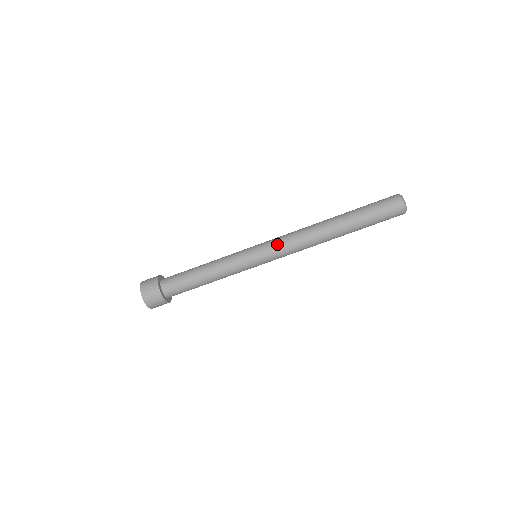
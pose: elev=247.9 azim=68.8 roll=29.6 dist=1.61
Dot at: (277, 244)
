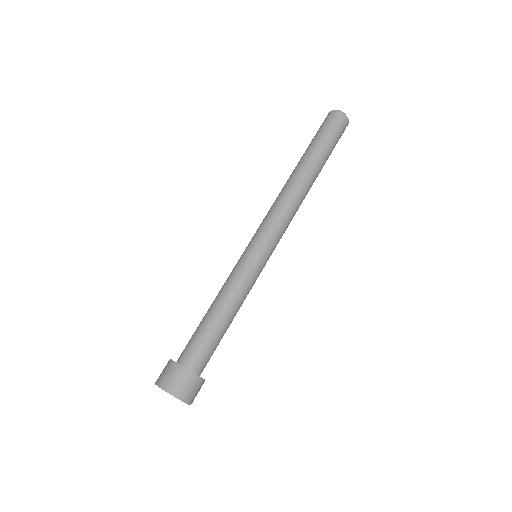
Dot at: (273, 227)
